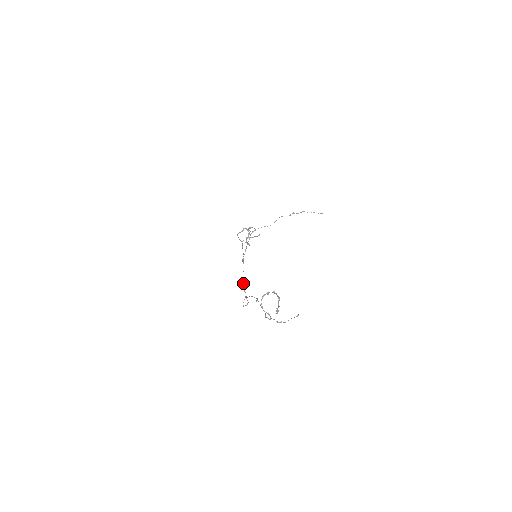
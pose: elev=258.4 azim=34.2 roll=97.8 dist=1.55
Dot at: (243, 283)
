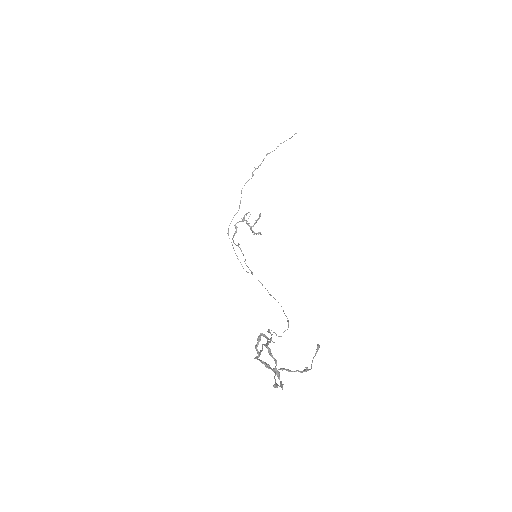
Dot at: occluded
